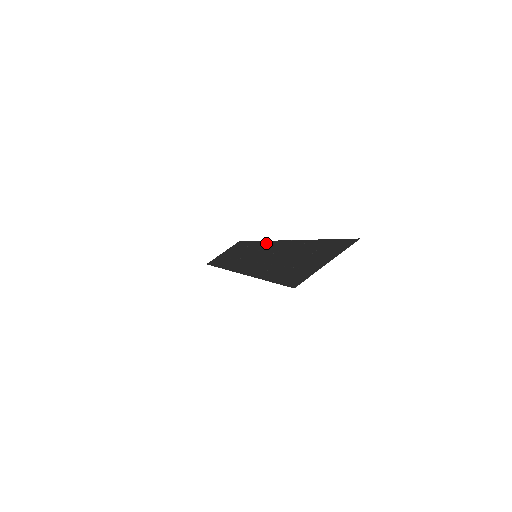
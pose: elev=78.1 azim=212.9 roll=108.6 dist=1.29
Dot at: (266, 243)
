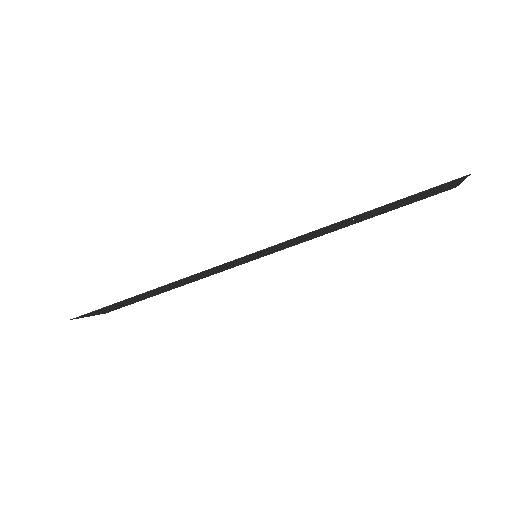
Dot at: occluded
